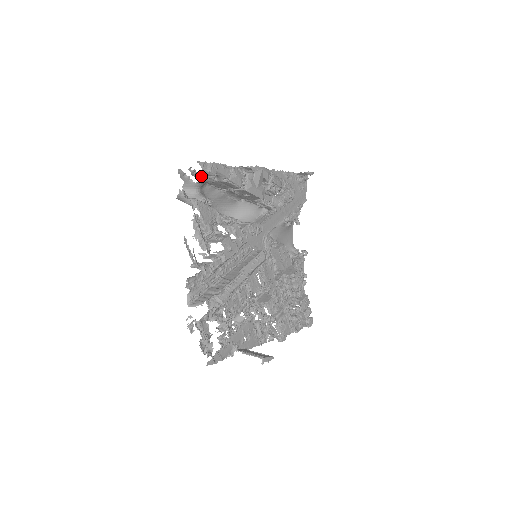
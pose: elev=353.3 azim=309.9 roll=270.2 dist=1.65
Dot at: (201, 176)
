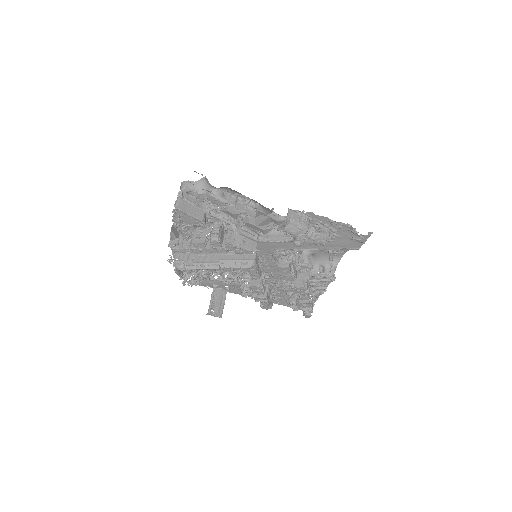
Dot at: (202, 189)
